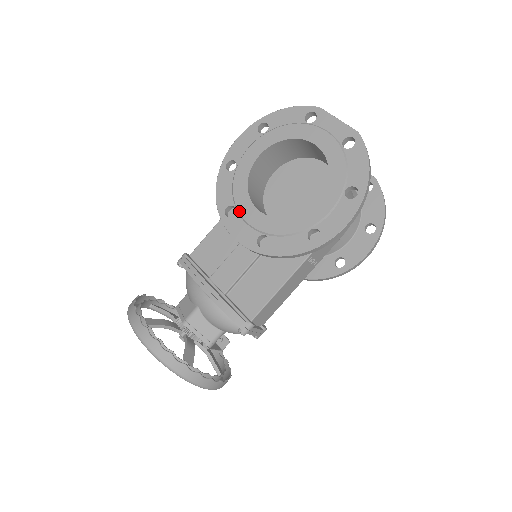
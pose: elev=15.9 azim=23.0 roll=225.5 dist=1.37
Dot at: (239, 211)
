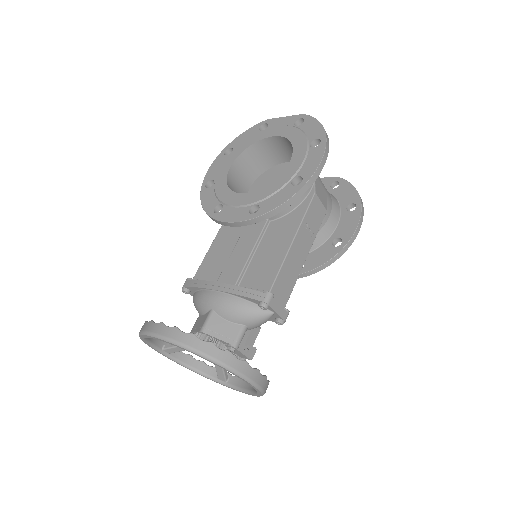
Dot at: (226, 203)
